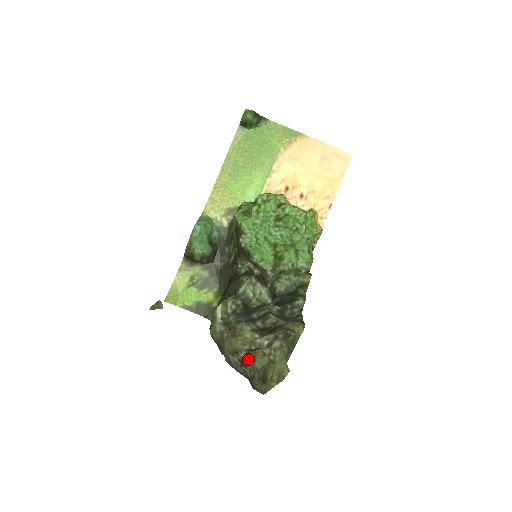
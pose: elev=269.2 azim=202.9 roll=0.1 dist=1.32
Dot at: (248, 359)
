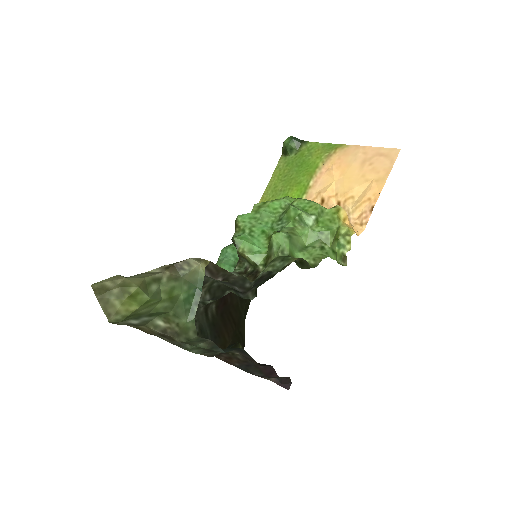
Dot at: occluded
